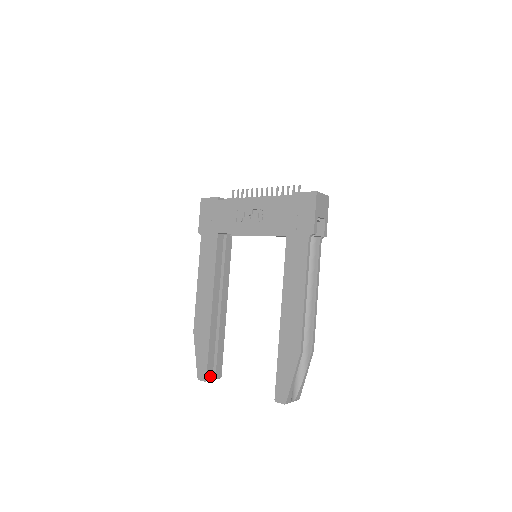
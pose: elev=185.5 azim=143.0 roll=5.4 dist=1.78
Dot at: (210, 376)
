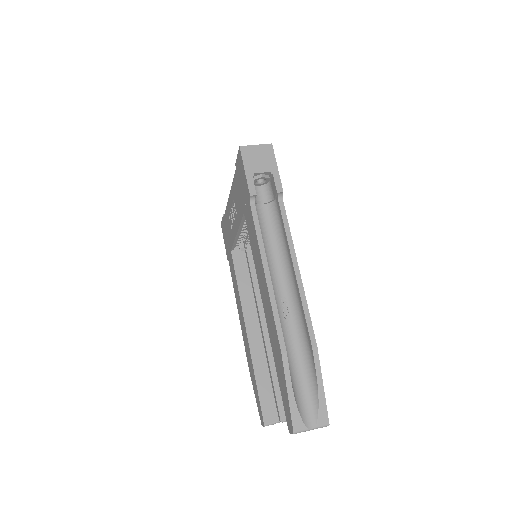
Dot at: (270, 418)
